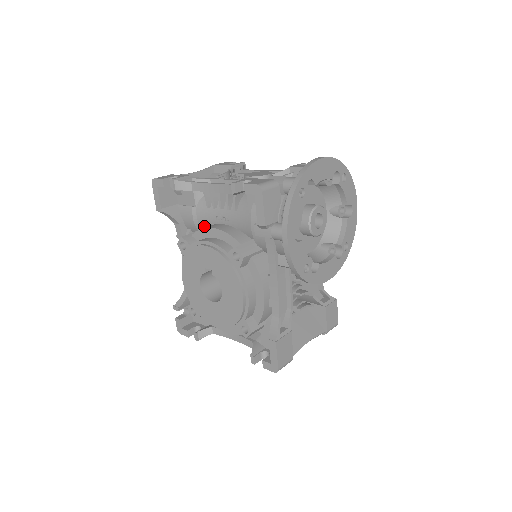
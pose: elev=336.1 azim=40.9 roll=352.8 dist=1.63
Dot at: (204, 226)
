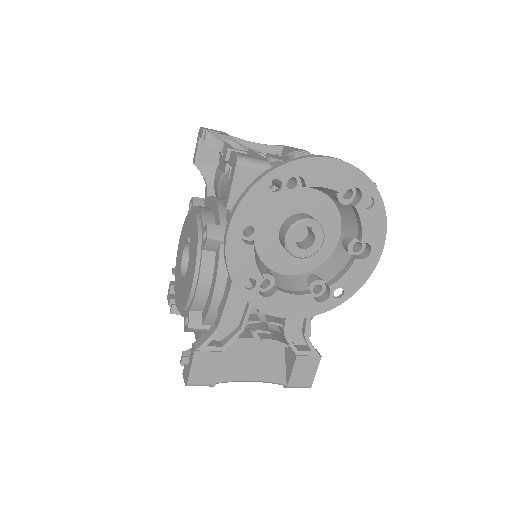
Dot at: occluded
